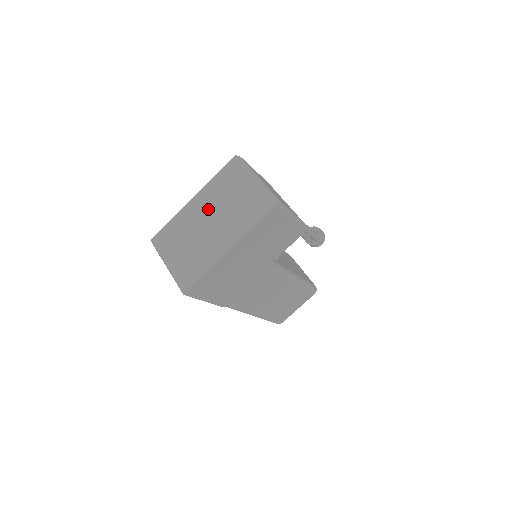
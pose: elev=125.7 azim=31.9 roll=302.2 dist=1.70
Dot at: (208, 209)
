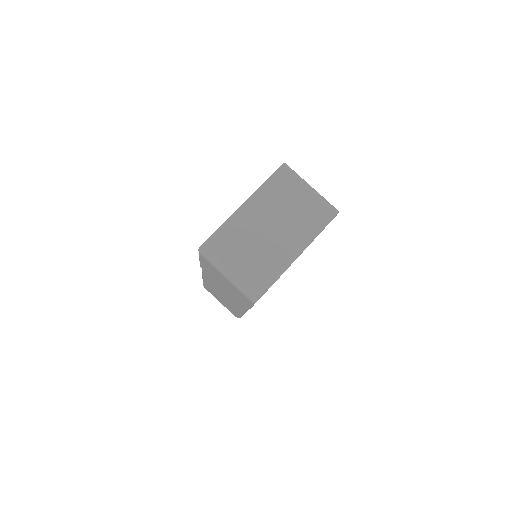
Dot at: (268, 215)
